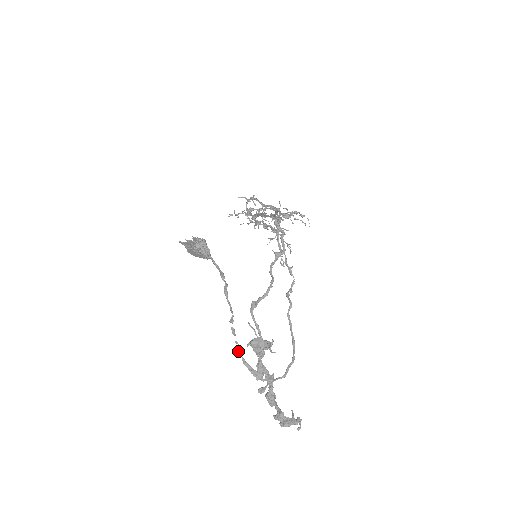
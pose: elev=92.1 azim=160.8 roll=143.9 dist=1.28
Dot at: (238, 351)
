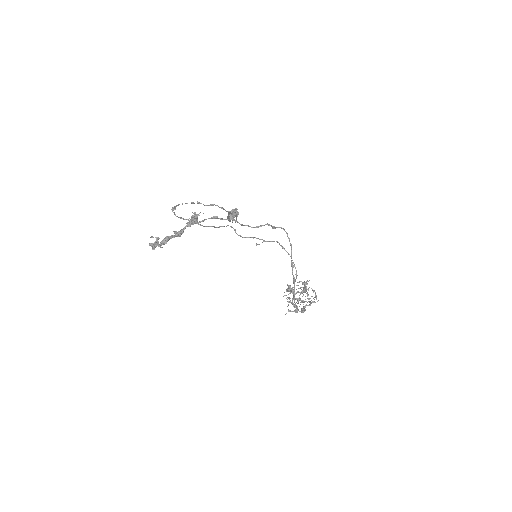
Dot at: occluded
